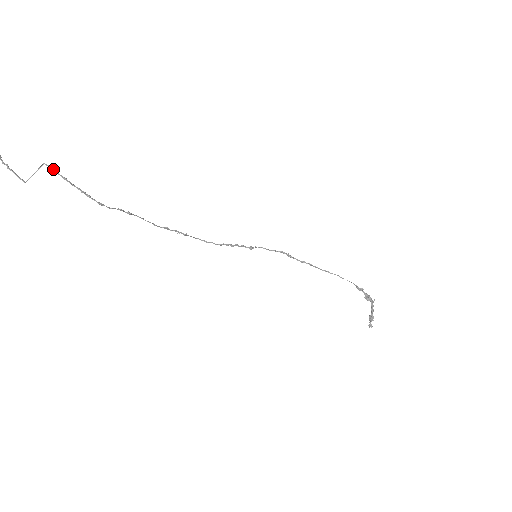
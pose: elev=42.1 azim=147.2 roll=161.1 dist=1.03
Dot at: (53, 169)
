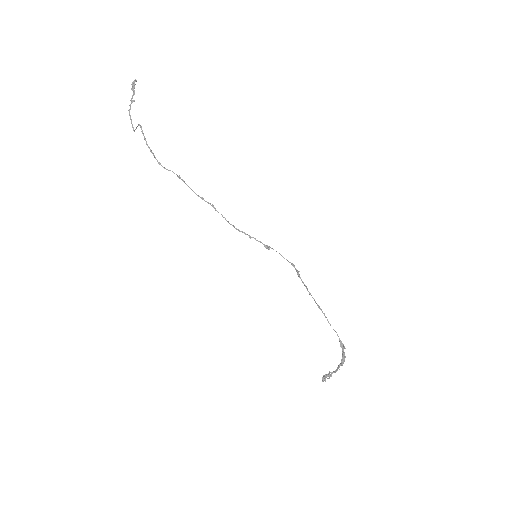
Dot at: (142, 130)
